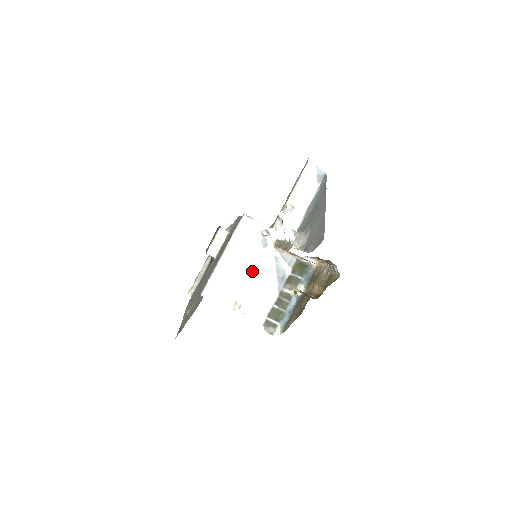
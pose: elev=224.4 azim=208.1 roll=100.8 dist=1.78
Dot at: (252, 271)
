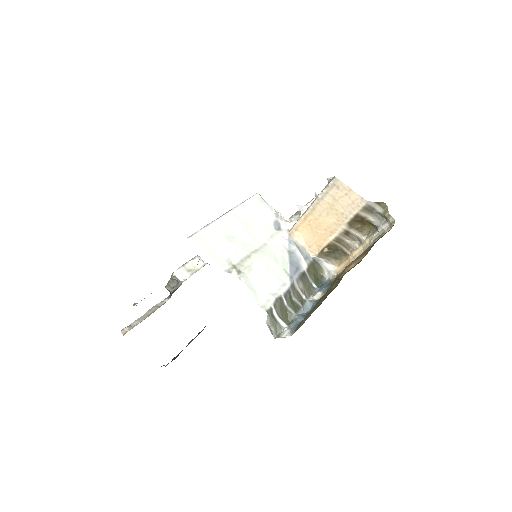
Dot at: (259, 246)
